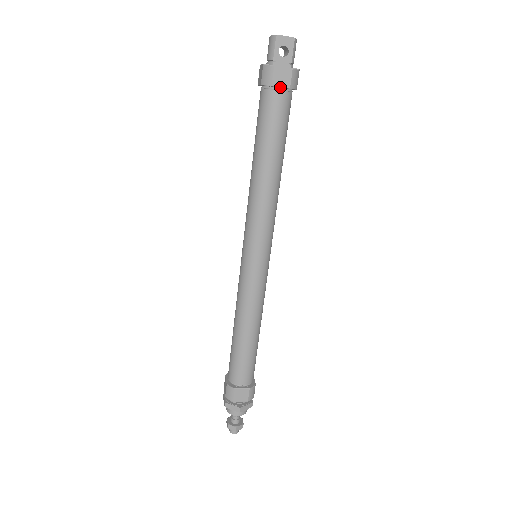
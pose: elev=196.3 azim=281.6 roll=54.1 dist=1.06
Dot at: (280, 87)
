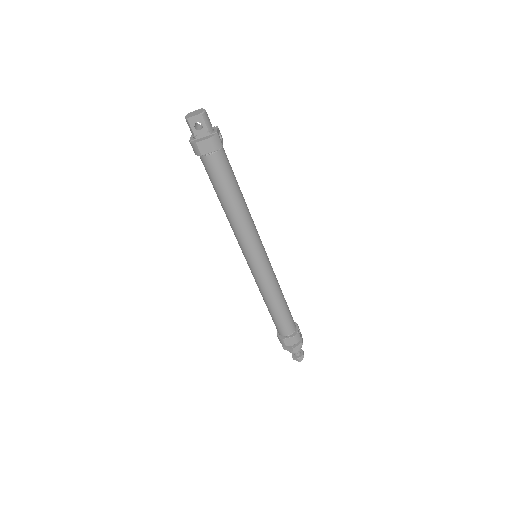
Dot at: (208, 153)
